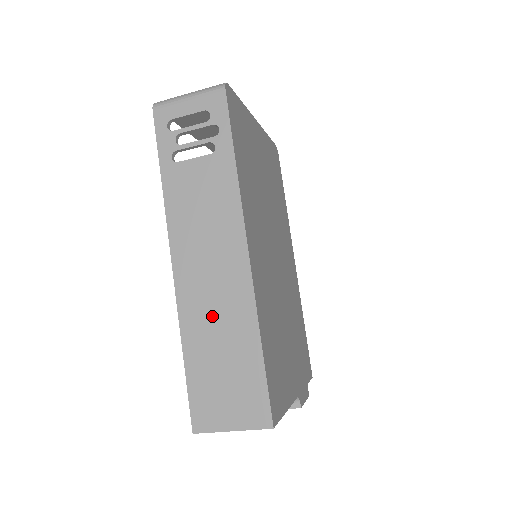
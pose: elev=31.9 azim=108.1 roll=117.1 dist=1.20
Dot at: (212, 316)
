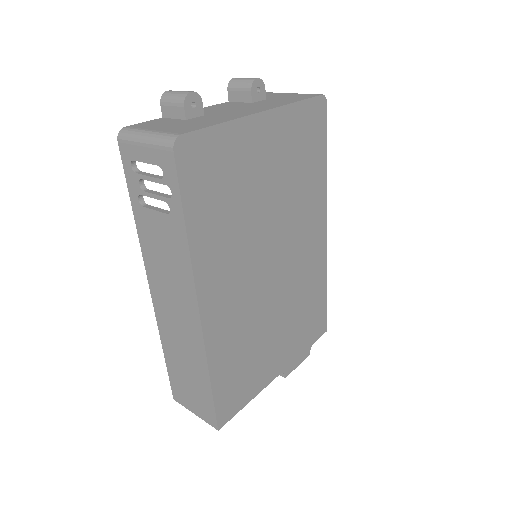
Dot at: (178, 342)
